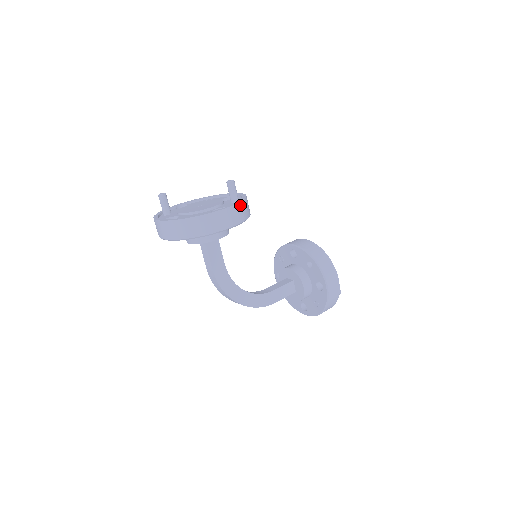
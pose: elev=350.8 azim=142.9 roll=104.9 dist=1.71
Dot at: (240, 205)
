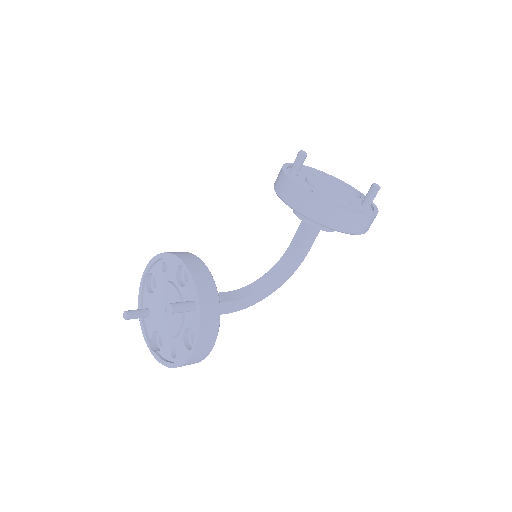
Dot at: (202, 329)
